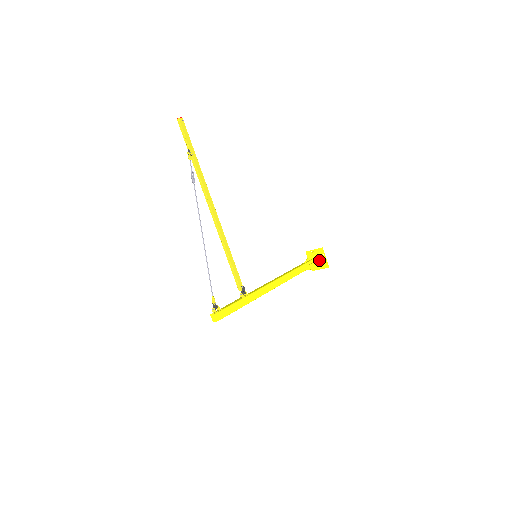
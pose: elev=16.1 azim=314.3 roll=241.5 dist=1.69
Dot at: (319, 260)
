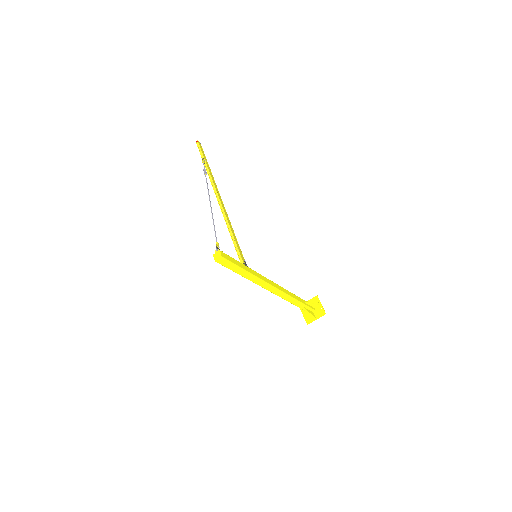
Dot at: (314, 309)
